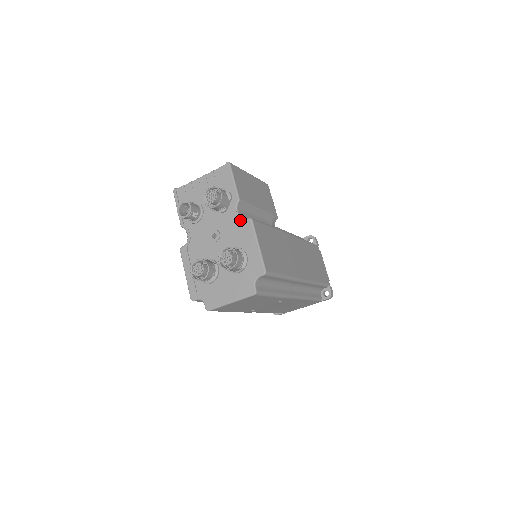
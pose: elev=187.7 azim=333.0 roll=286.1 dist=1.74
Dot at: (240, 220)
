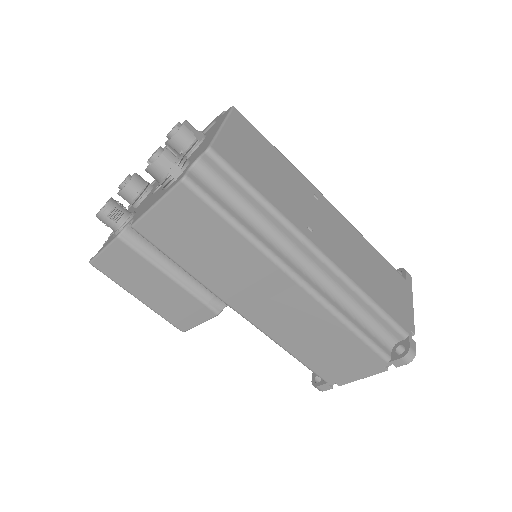
Dot at: occluded
